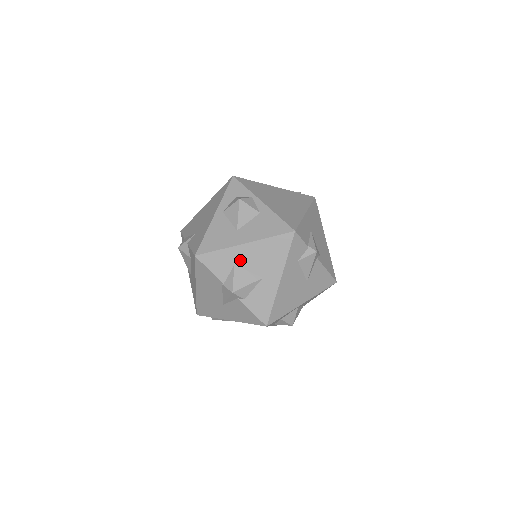
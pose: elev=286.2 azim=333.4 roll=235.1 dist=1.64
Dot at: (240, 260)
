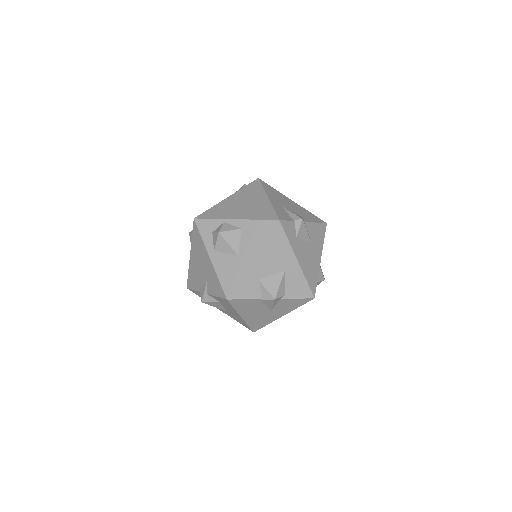
Dot at: (259, 273)
